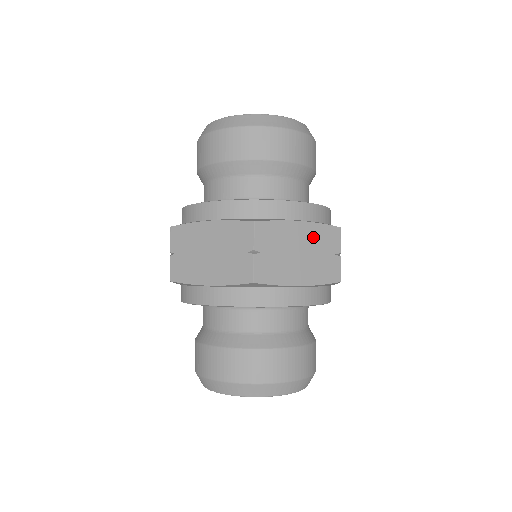
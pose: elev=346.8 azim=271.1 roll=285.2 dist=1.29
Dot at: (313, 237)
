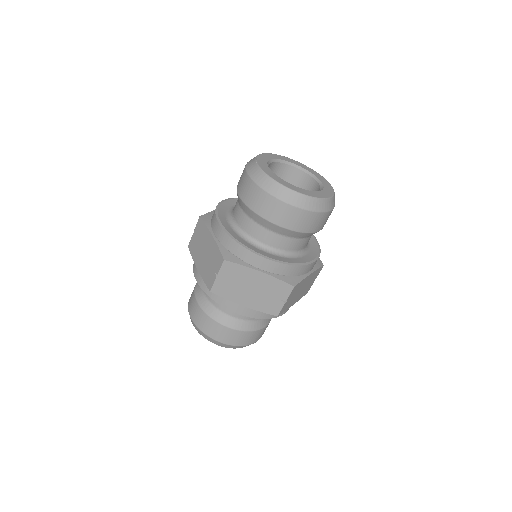
Dot at: (267, 284)
